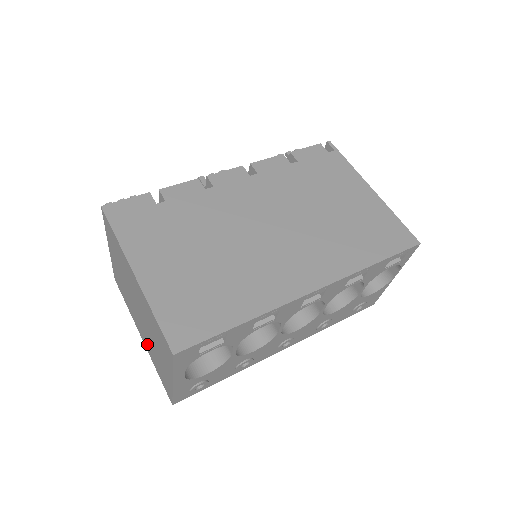
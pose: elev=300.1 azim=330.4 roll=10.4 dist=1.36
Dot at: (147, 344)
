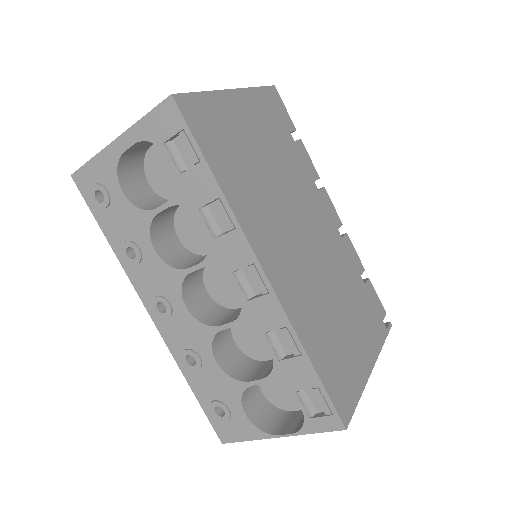
Dot at: occluded
